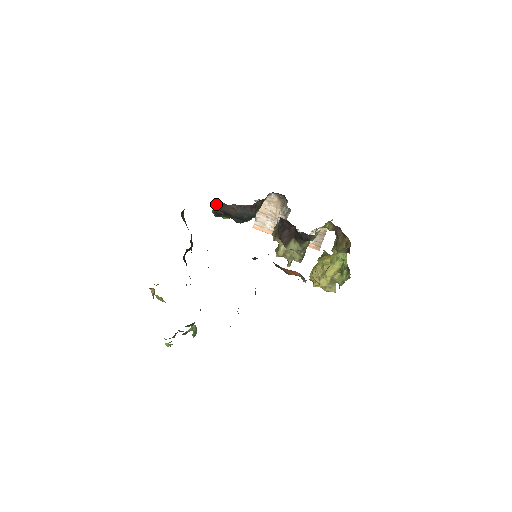
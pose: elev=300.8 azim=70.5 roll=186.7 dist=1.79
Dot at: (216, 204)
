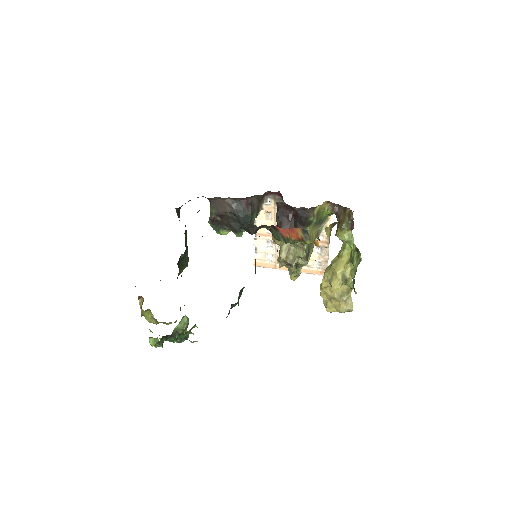
Dot at: (212, 207)
